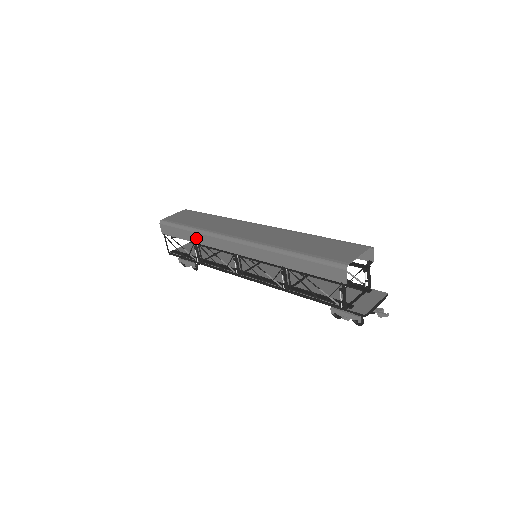
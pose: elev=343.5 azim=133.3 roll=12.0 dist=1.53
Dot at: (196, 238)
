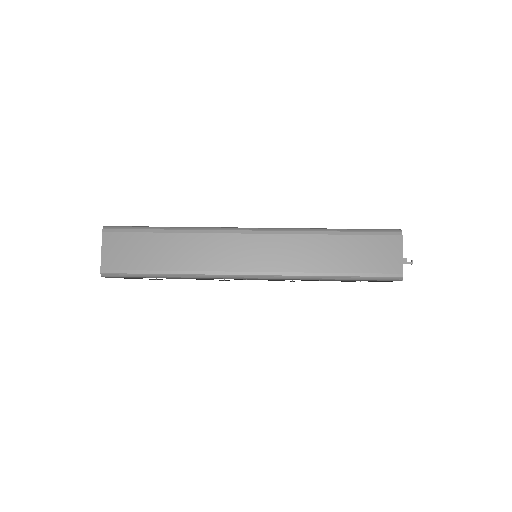
Dot at: (179, 278)
